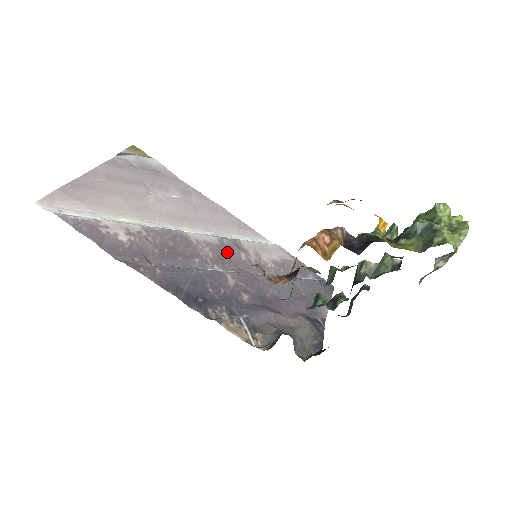
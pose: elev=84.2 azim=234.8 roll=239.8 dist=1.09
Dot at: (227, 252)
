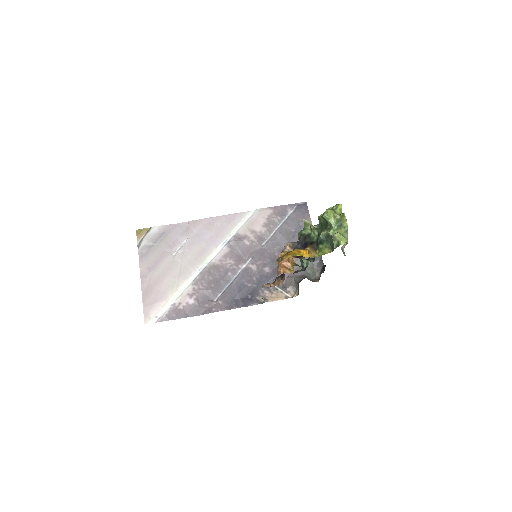
Dot at: (238, 250)
